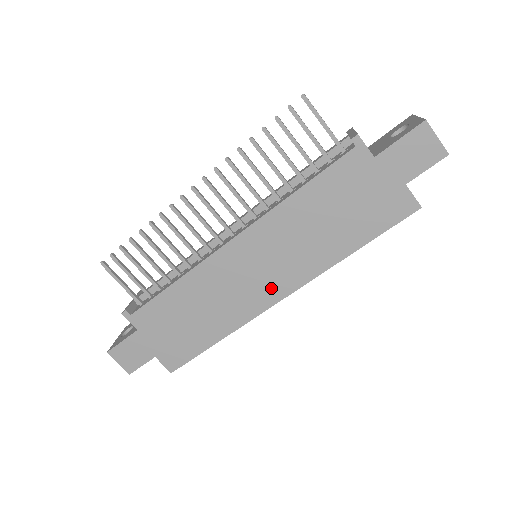
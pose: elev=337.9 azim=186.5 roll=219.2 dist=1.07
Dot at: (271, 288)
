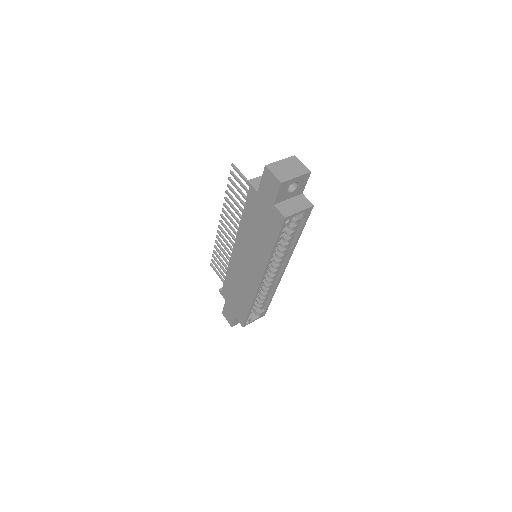
Dot at: (254, 275)
